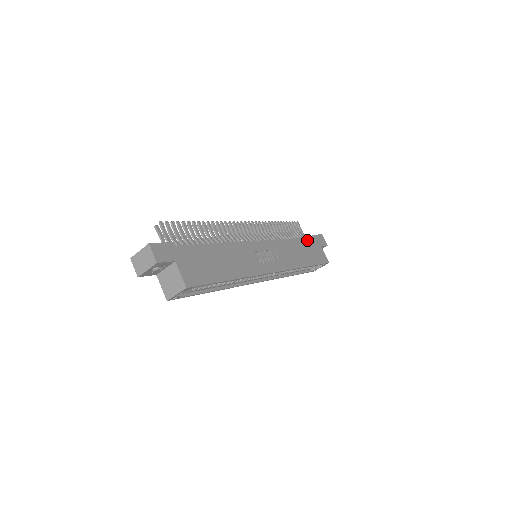
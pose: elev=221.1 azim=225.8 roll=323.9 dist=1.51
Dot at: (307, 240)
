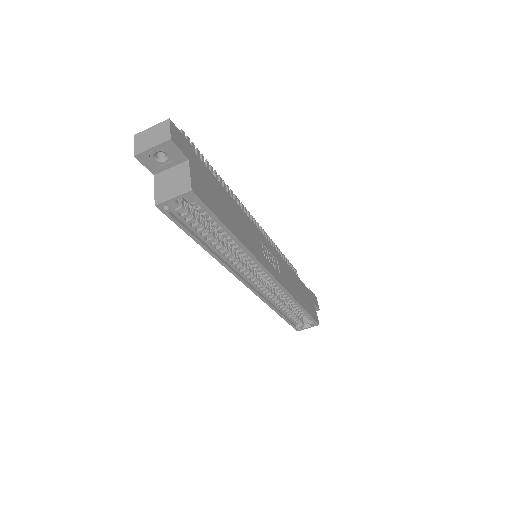
Dot at: (304, 286)
